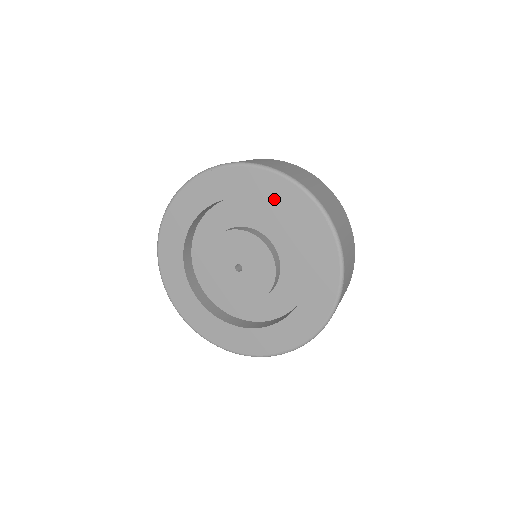
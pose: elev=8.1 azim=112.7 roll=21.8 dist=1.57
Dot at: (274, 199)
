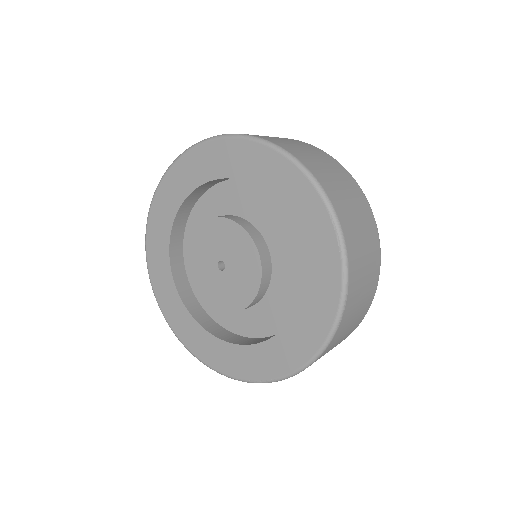
Dot at: (271, 183)
